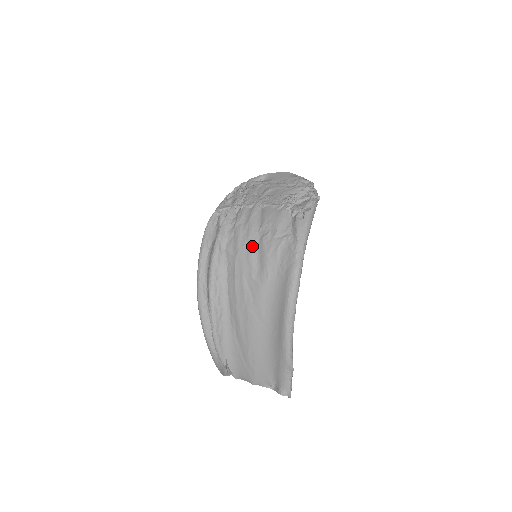
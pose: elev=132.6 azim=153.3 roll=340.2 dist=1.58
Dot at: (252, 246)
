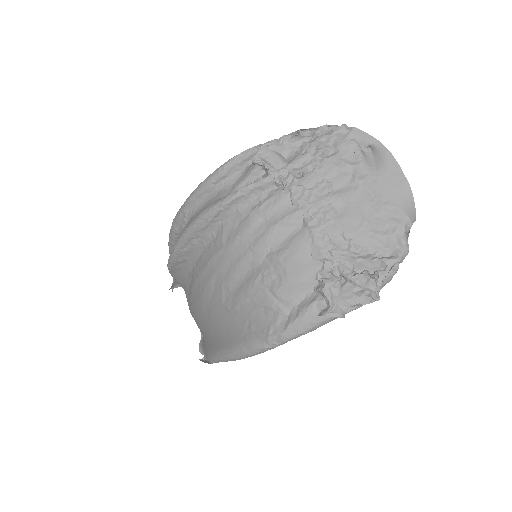
Dot at: (245, 263)
